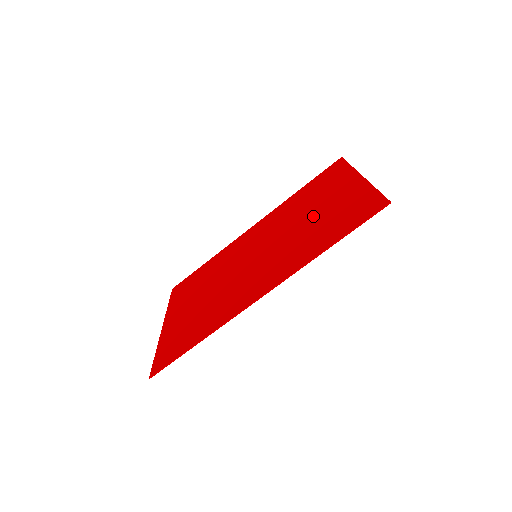
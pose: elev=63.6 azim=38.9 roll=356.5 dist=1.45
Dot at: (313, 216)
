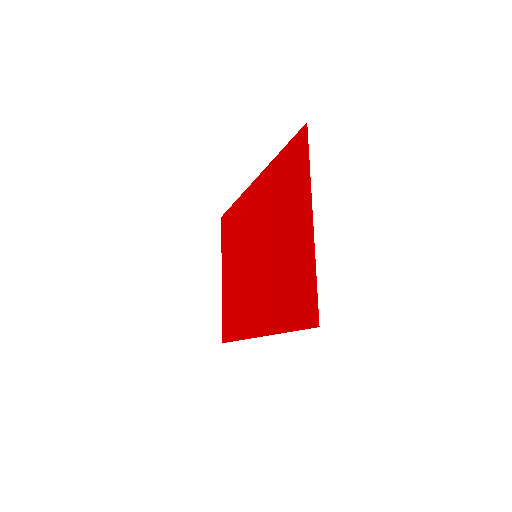
Dot at: (282, 249)
